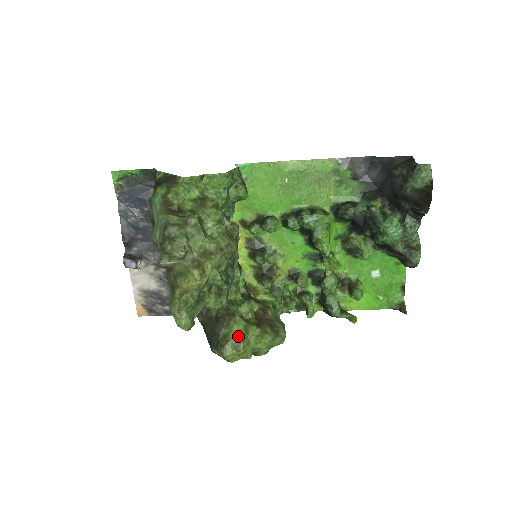
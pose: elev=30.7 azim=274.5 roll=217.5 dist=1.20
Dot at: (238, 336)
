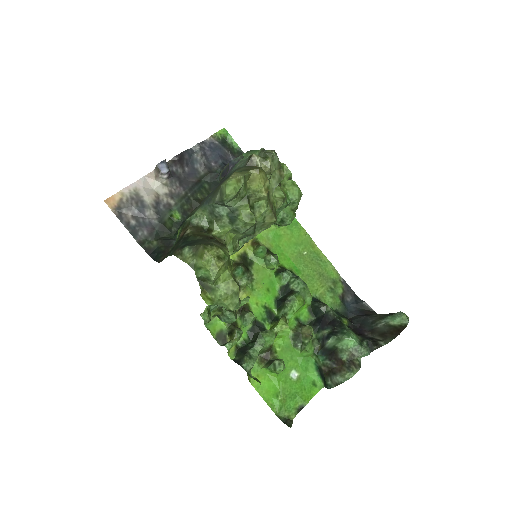
Dot at: (227, 255)
